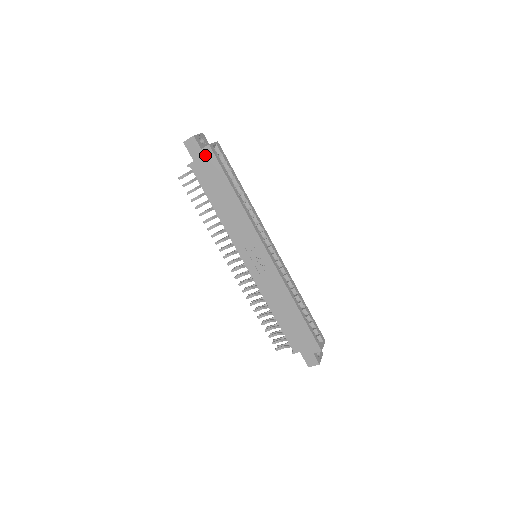
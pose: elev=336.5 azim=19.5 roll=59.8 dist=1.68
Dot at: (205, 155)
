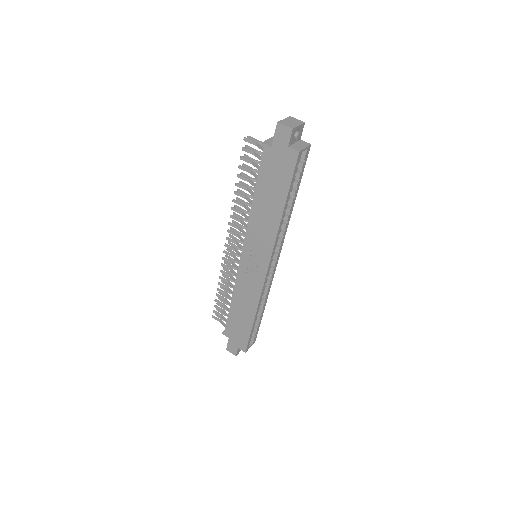
Dot at: (287, 155)
